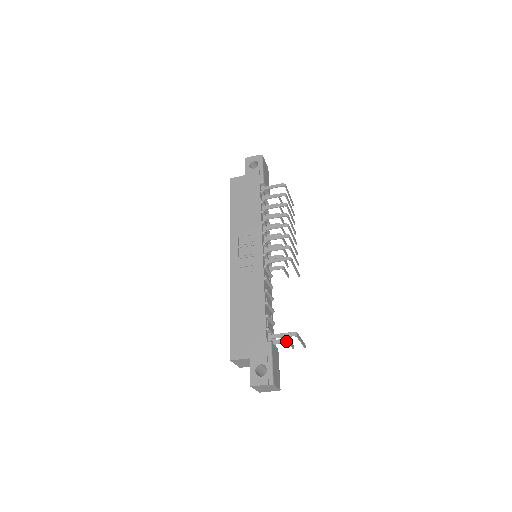
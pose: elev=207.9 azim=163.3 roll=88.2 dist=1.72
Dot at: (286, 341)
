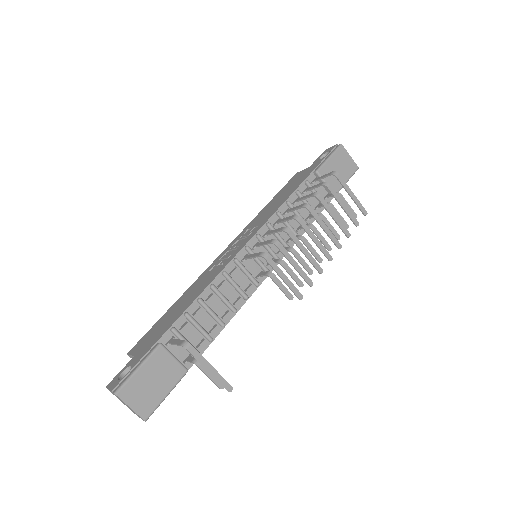
Dot at: (194, 361)
